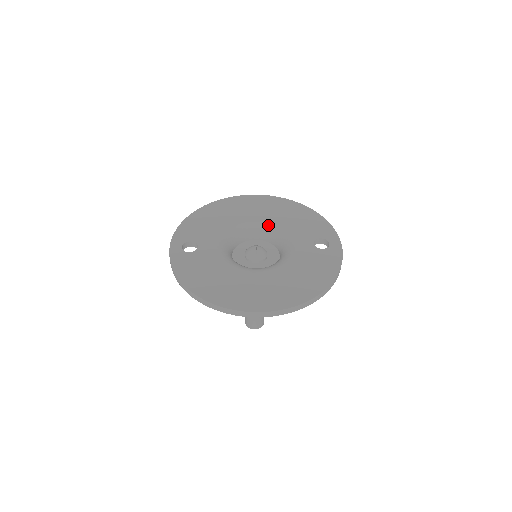
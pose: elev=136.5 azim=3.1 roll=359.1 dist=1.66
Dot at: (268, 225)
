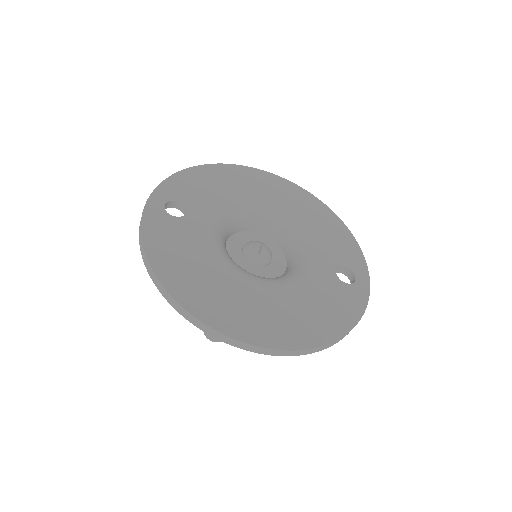
Dot at: (286, 222)
